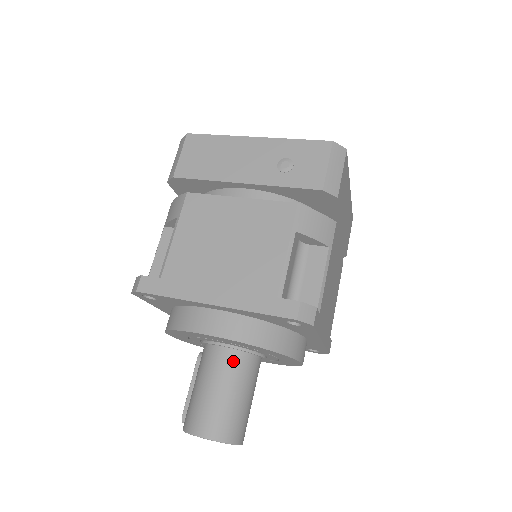
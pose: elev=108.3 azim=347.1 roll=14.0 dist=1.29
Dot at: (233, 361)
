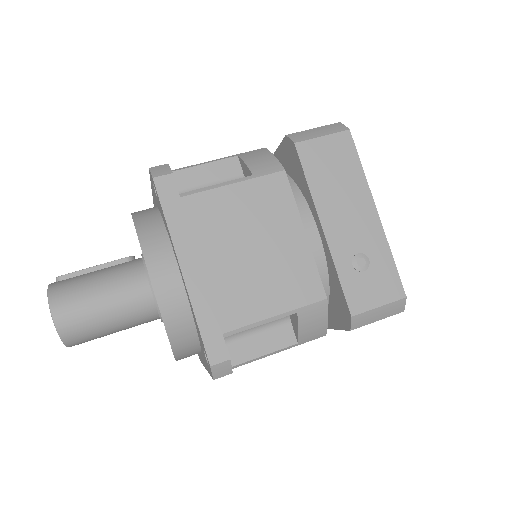
Dot at: (141, 302)
